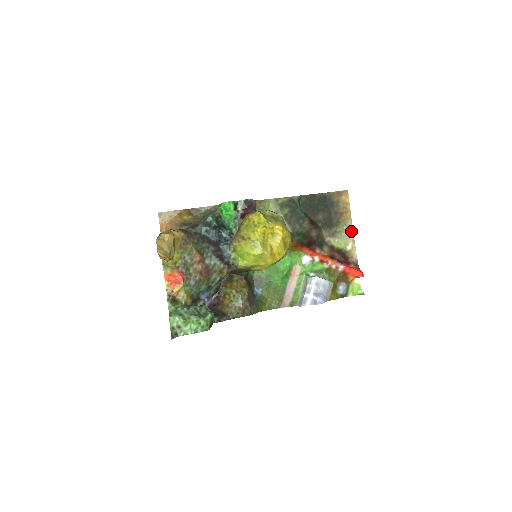
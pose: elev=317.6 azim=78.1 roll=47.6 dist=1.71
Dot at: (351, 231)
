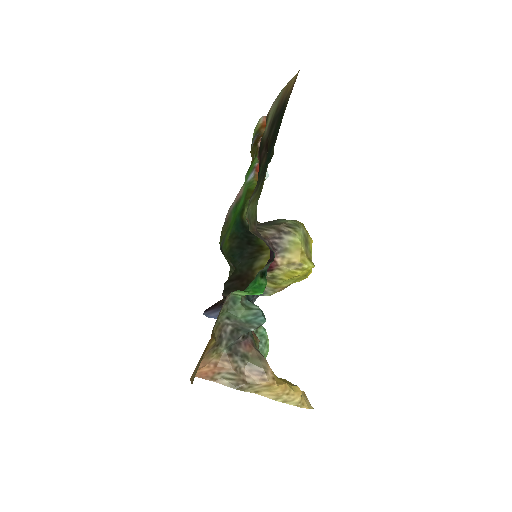
Dot at: (278, 97)
